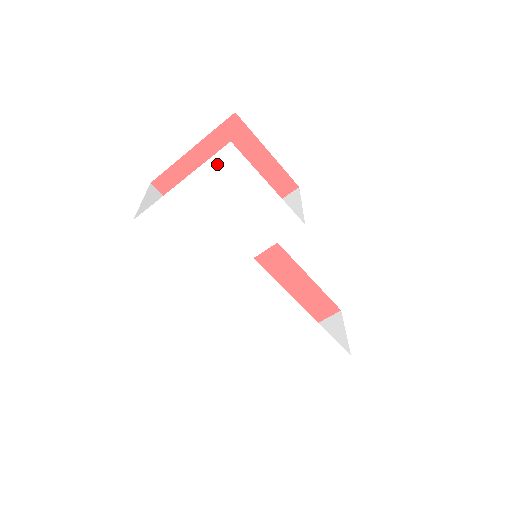
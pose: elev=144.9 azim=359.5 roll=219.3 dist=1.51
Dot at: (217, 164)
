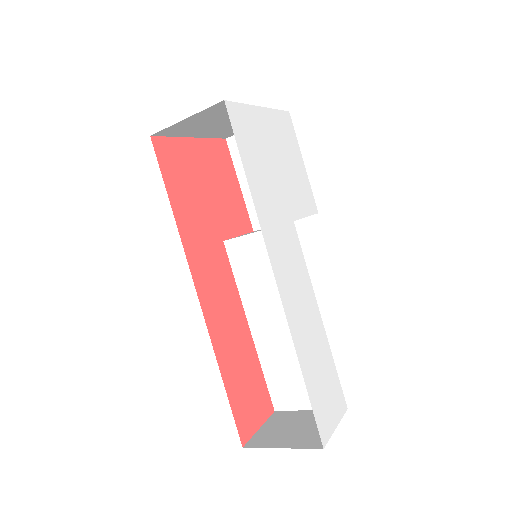
Dot at: (282, 118)
